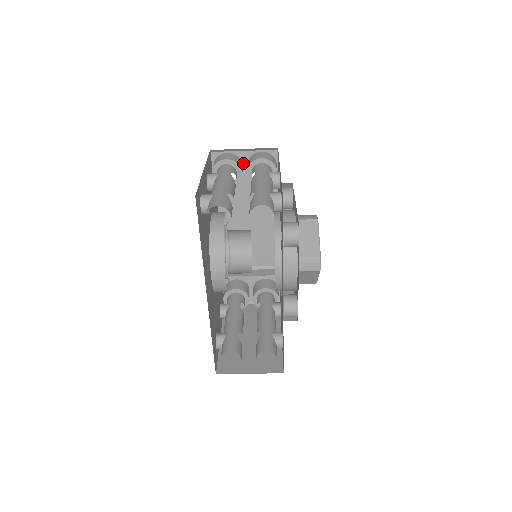
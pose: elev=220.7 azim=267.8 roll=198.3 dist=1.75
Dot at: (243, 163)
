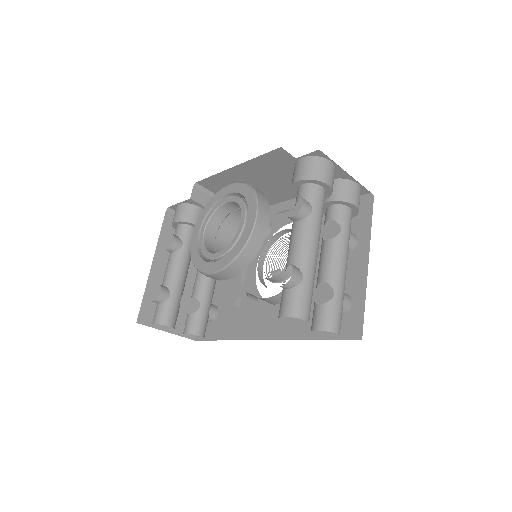
Dot at: occluded
